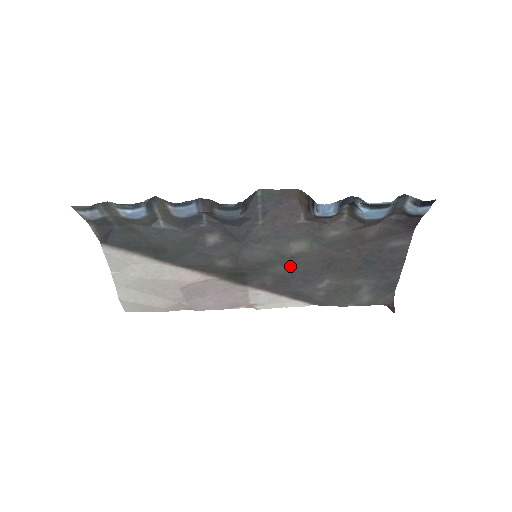
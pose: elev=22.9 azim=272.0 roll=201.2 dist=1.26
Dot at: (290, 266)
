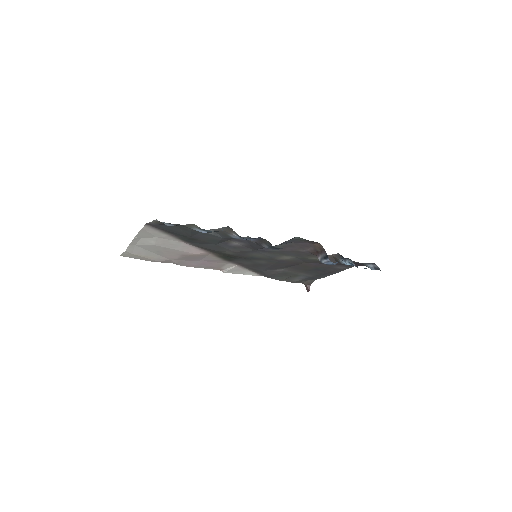
Dot at: (270, 262)
